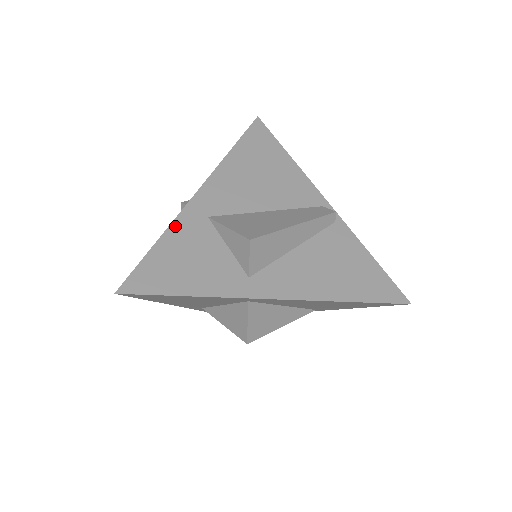
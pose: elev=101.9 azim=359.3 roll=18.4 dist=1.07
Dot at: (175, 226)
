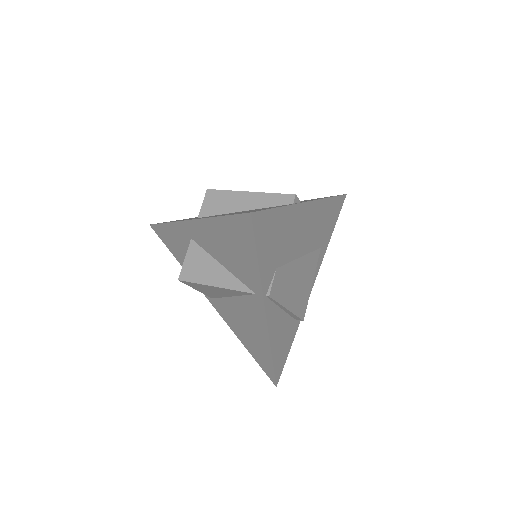
Dot at: occluded
